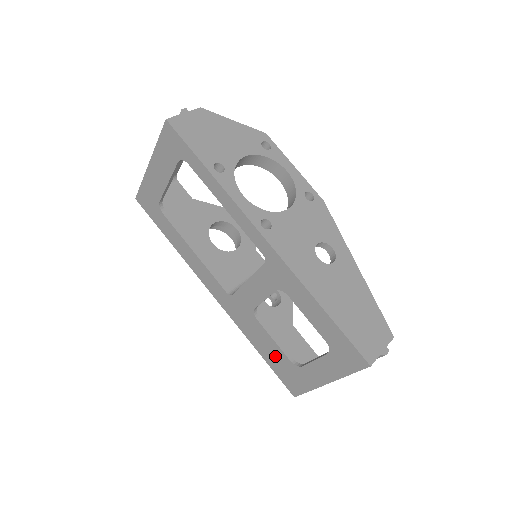
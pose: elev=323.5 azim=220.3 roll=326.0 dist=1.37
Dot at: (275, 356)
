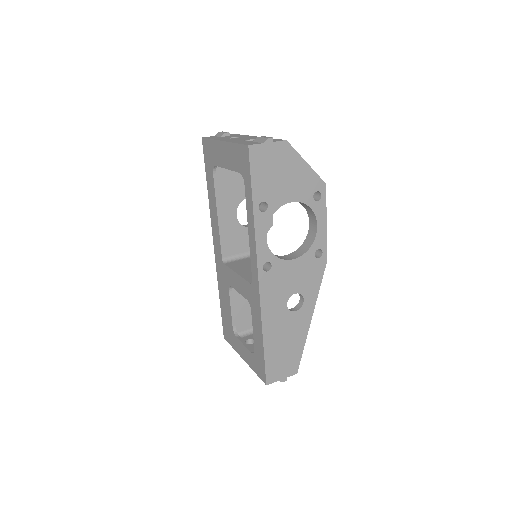
Dot at: (227, 314)
